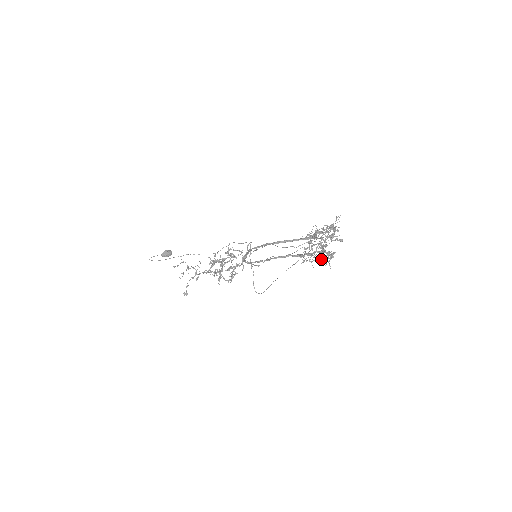
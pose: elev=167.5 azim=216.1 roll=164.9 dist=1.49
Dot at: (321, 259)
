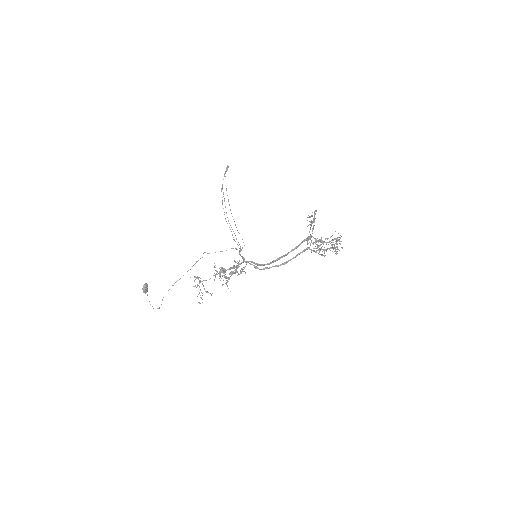
Dot at: occluded
